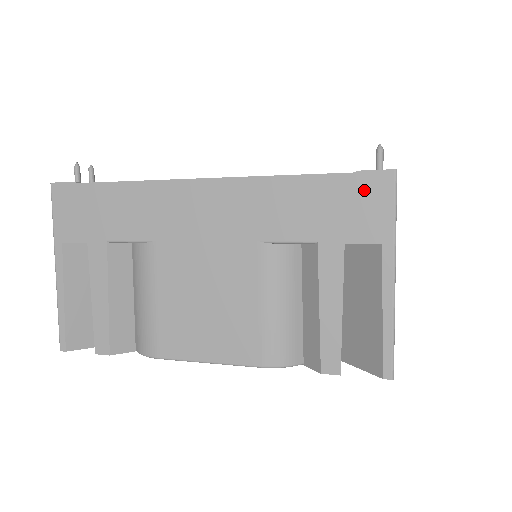
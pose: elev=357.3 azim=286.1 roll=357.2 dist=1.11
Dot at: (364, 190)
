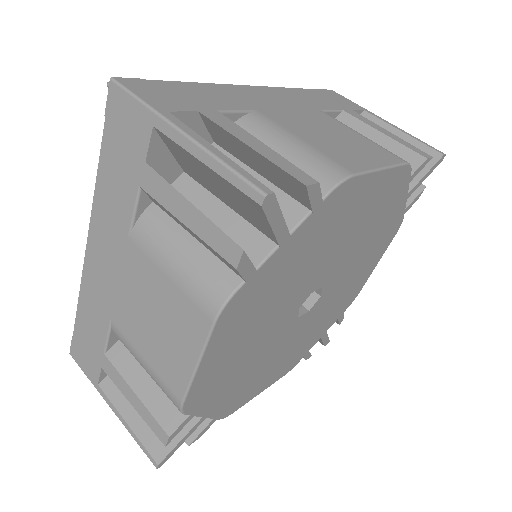
Dot at: (116, 117)
